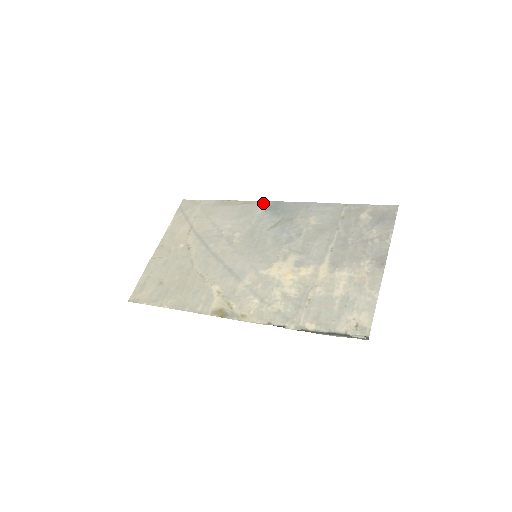
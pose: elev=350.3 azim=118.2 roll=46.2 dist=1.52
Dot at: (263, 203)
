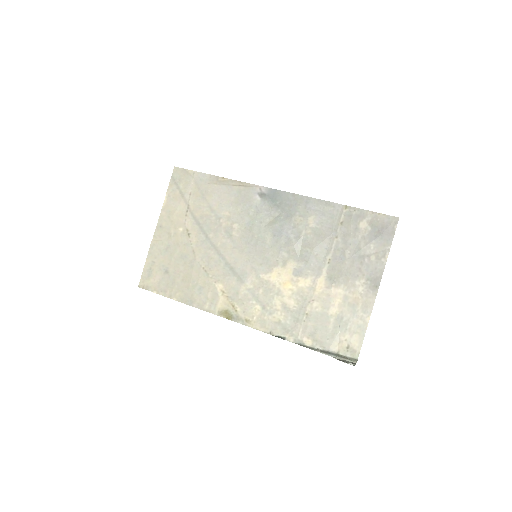
Dot at: (260, 189)
